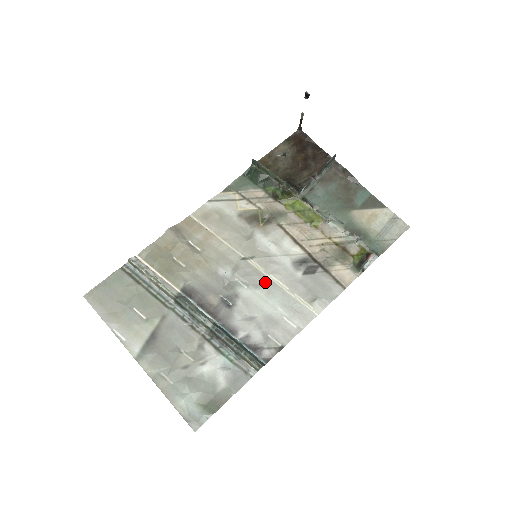
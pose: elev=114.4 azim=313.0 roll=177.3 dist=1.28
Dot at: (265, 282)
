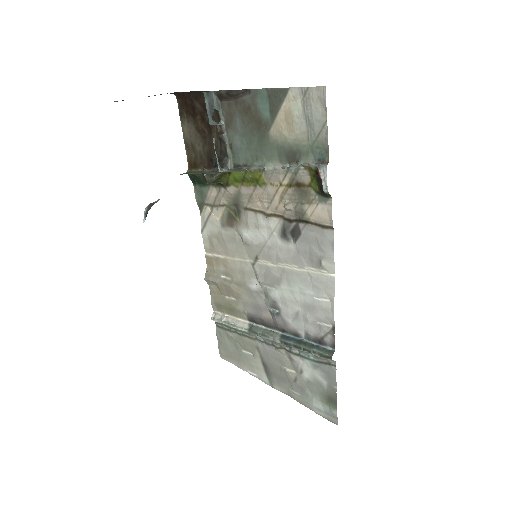
Dot at: (280, 274)
